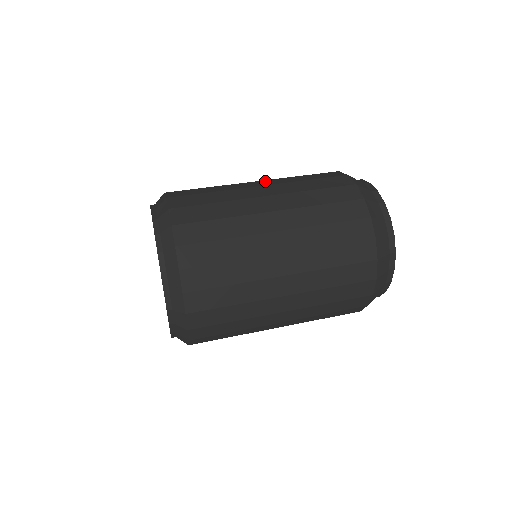
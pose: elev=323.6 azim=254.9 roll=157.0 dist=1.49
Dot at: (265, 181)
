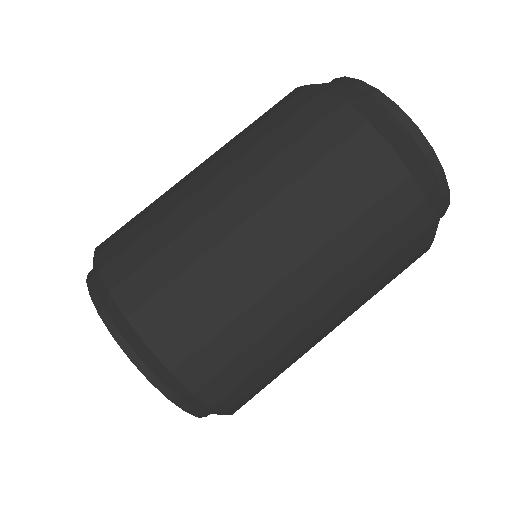
Dot at: (266, 215)
